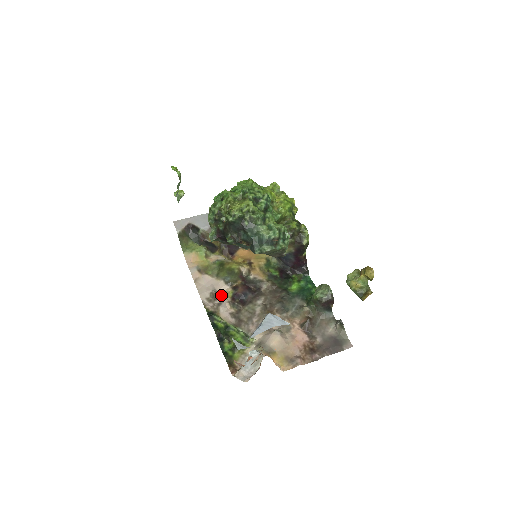
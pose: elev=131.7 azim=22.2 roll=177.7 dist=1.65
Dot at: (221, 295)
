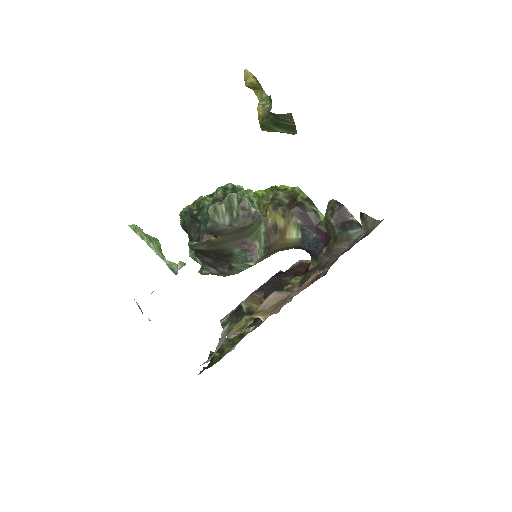
Dot at: occluded
